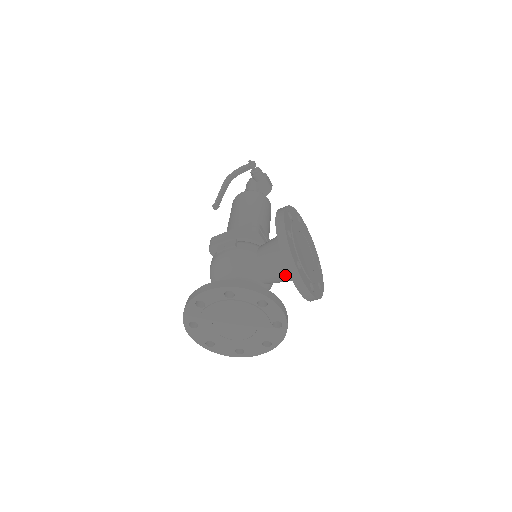
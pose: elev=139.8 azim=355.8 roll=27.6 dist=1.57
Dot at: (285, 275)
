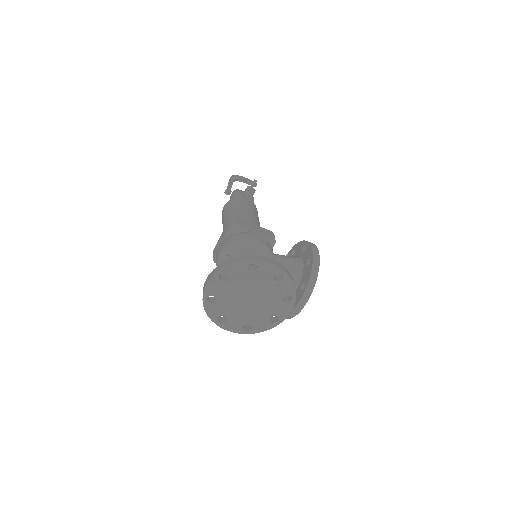
Dot at: occluded
